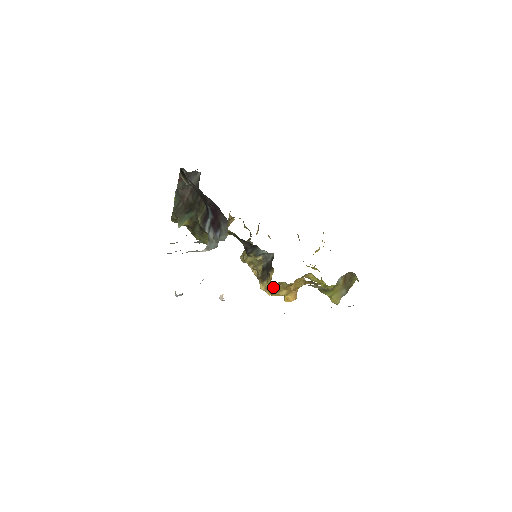
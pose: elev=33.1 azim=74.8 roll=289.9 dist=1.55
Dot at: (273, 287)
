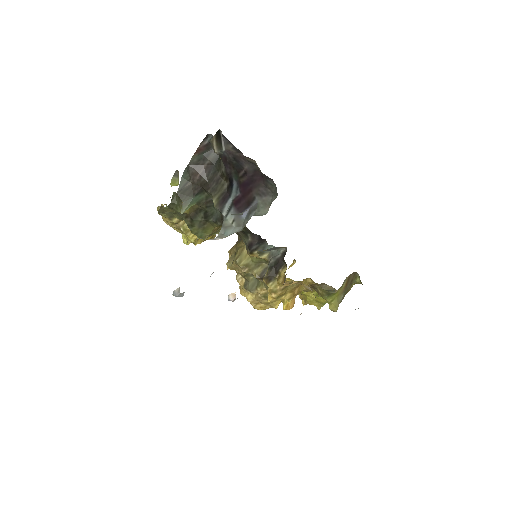
Dot at: (287, 285)
